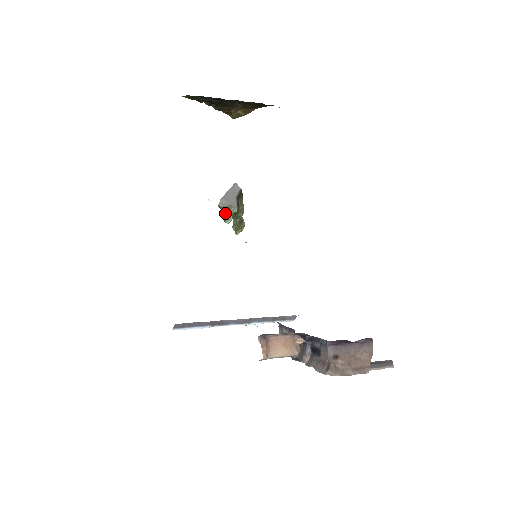
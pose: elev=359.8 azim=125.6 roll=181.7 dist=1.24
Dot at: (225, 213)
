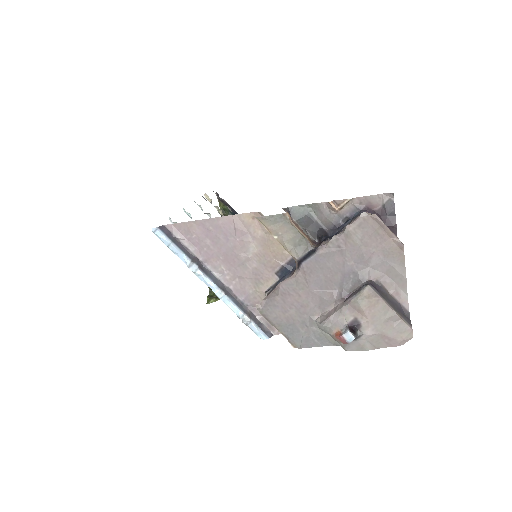
Dot at: occluded
